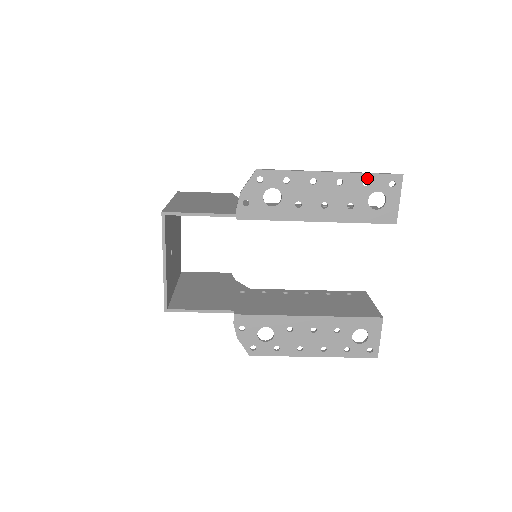
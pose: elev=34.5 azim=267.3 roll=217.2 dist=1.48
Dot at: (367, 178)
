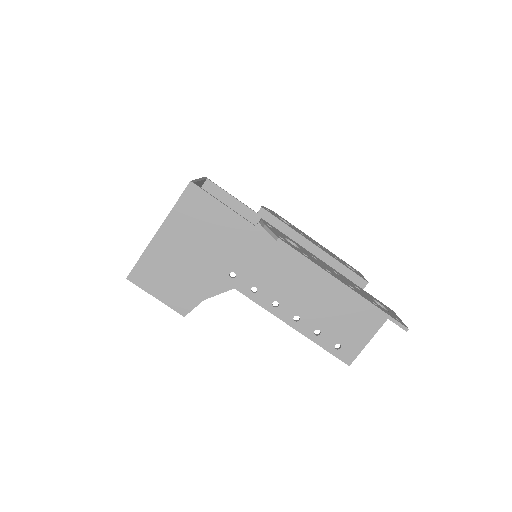
Dot at: (340, 259)
